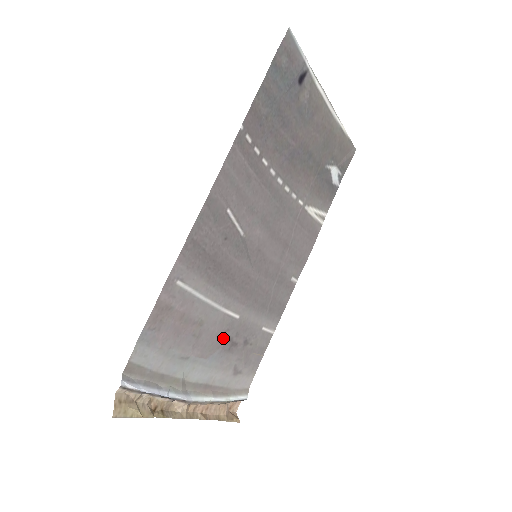
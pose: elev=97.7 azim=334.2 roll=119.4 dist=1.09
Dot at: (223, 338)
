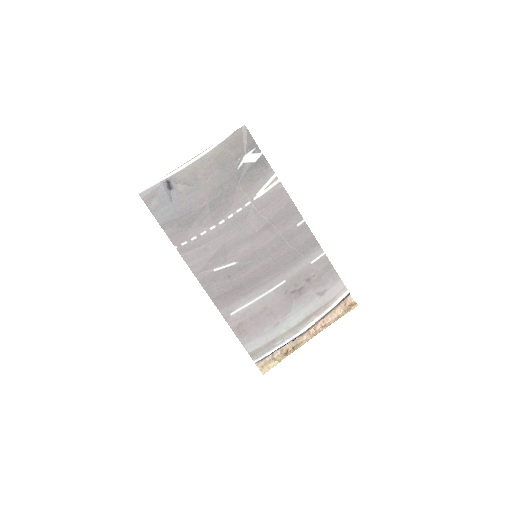
Dot at: (289, 296)
